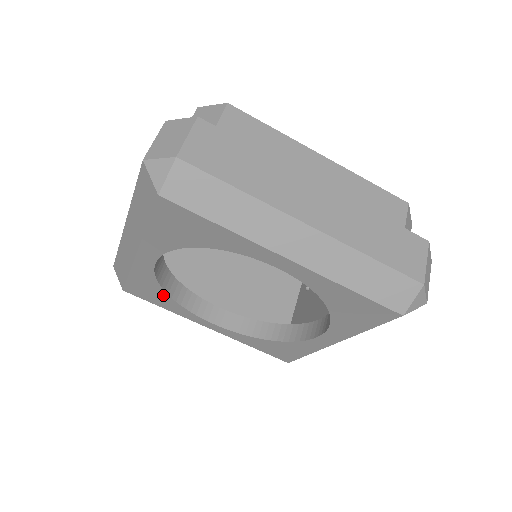
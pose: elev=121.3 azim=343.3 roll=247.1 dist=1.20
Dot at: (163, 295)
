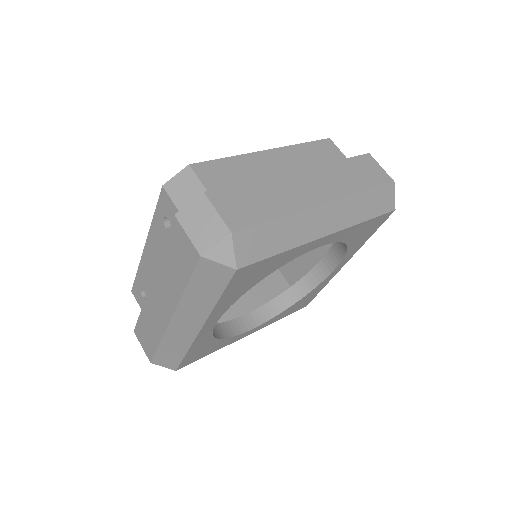
Dot at: (214, 343)
